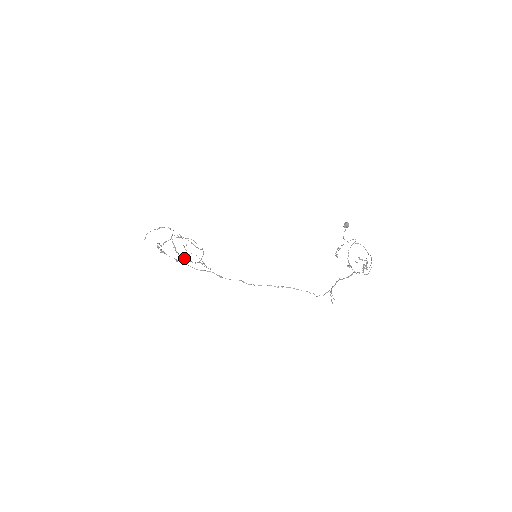
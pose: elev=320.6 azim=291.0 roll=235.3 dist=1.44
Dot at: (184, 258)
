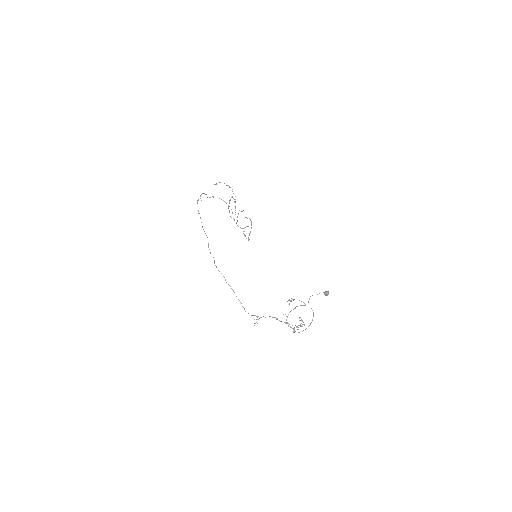
Dot at: occluded
